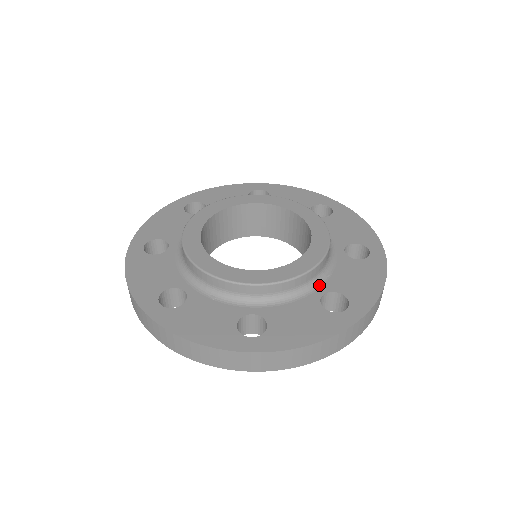
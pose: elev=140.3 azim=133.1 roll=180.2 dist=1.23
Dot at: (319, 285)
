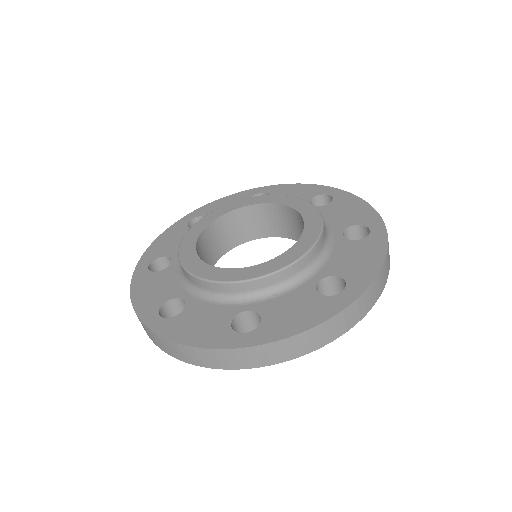
Dot at: (332, 232)
